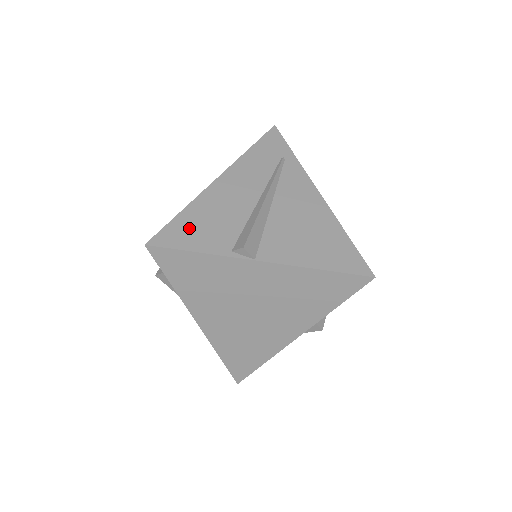
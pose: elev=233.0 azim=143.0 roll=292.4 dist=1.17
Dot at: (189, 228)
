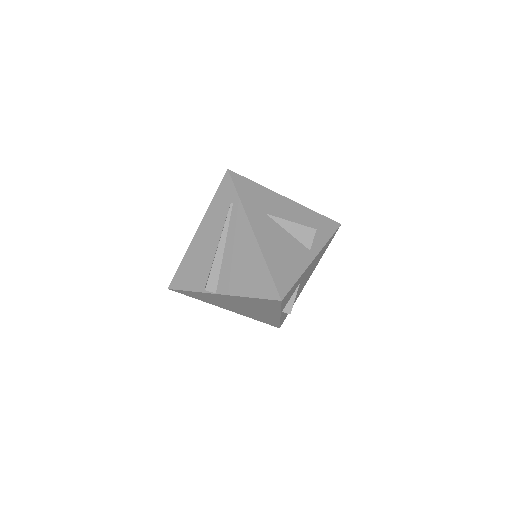
Dot at: (185, 274)
